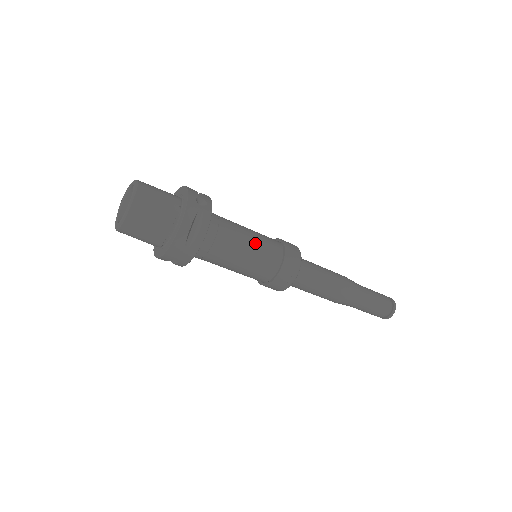
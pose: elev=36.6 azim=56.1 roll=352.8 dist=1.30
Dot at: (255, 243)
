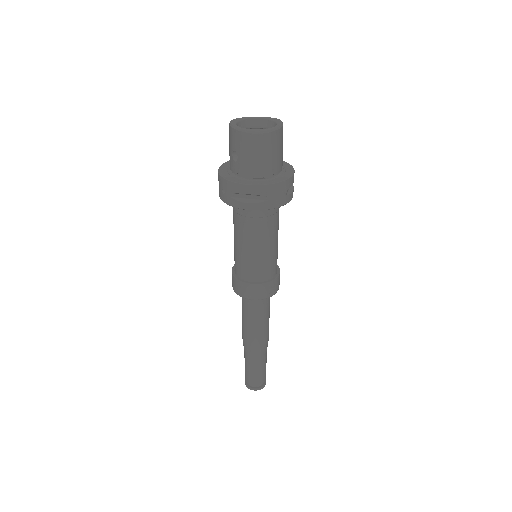
Dot at: occluded
